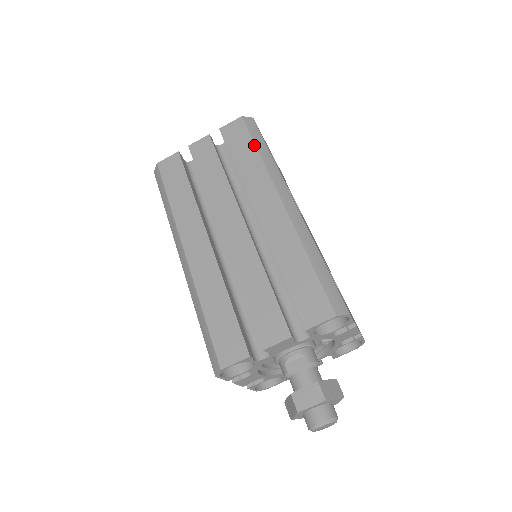
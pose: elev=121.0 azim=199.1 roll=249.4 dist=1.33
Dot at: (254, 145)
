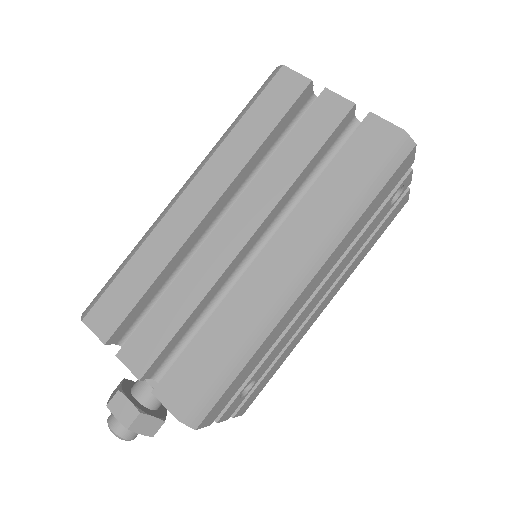
Dot at: (363, 181)
